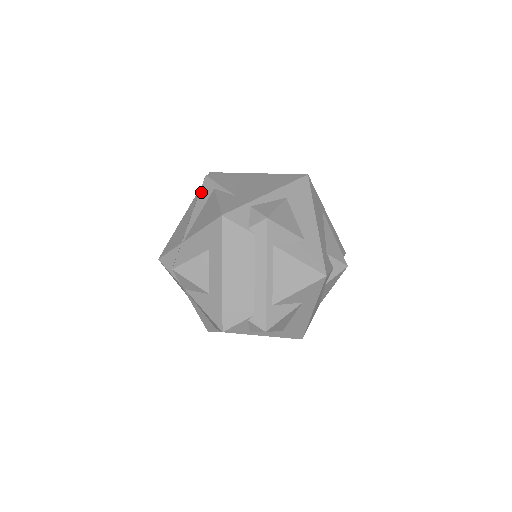
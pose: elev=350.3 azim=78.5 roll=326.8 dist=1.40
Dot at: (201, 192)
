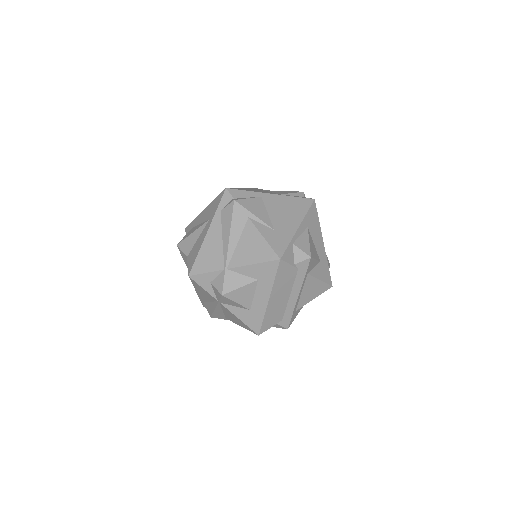
Dot at: (234, 218)
